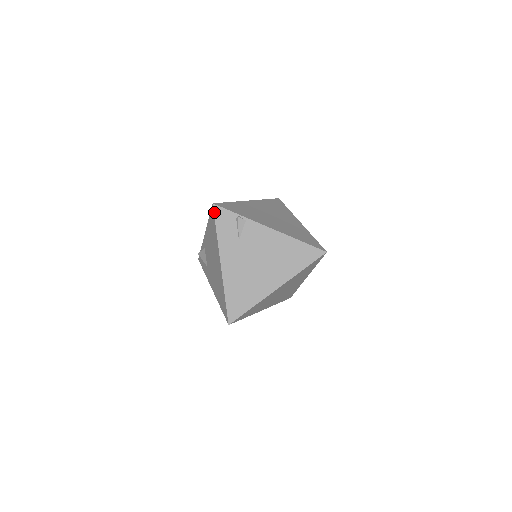
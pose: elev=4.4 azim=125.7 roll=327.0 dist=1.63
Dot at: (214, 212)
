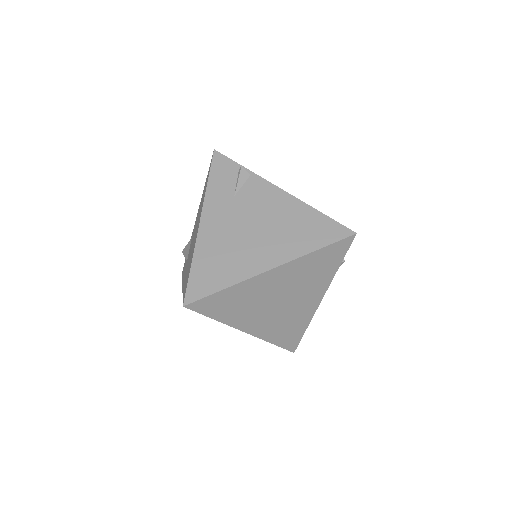
Dot at: (212, 159)
